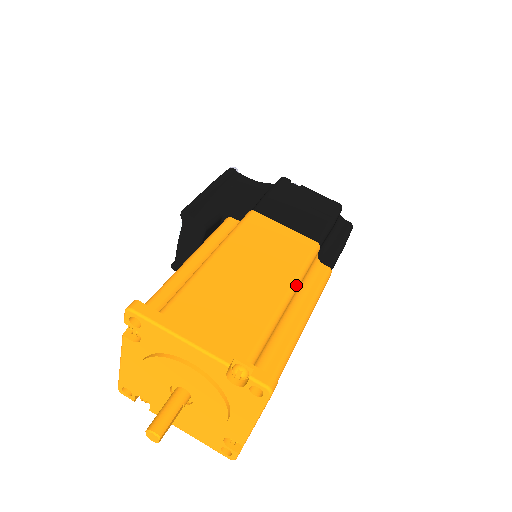
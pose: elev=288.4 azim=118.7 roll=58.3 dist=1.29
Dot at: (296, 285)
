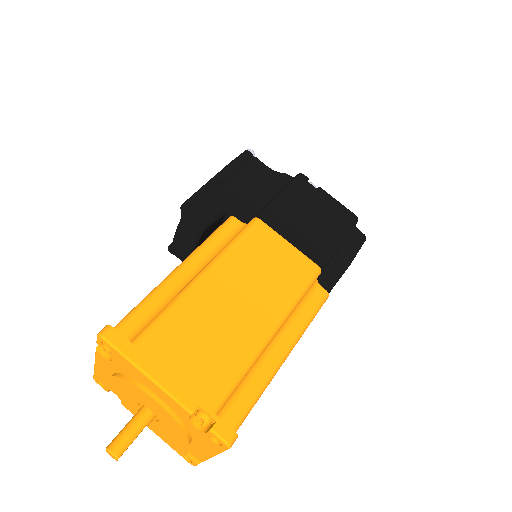
Dot at: (283, 320)
